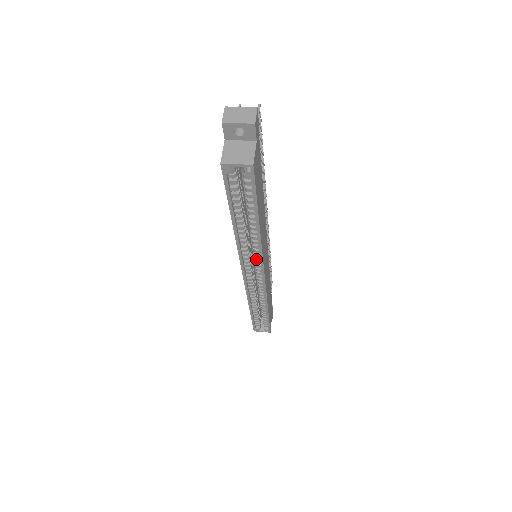
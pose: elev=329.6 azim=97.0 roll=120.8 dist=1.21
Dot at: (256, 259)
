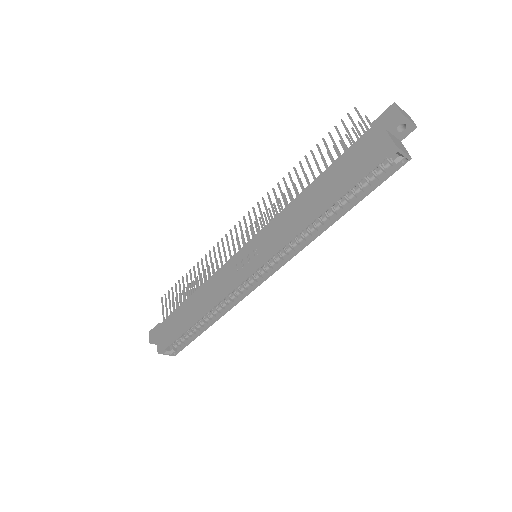
Dot at: (285, 255)
